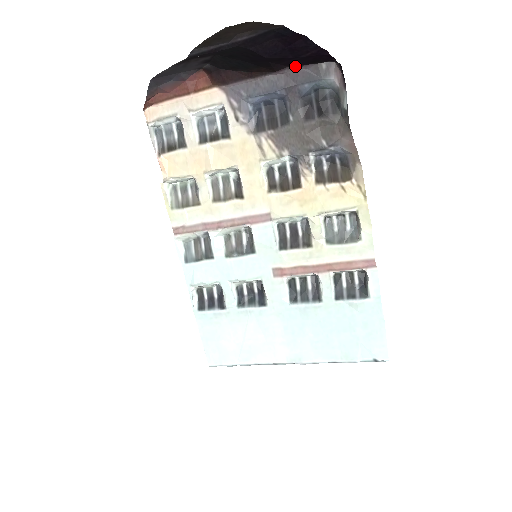
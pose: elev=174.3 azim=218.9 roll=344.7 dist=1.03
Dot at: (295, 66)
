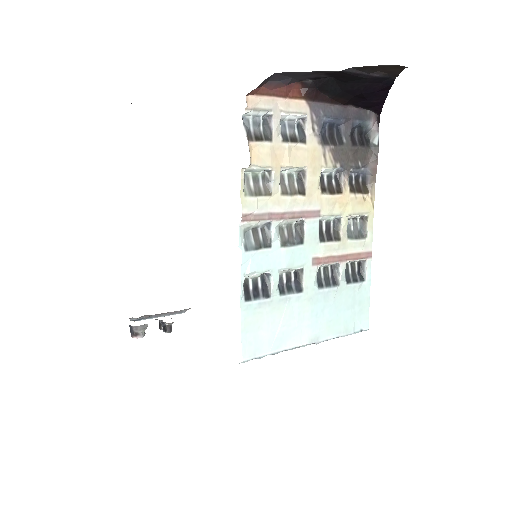
Dot at: (355, 106)
